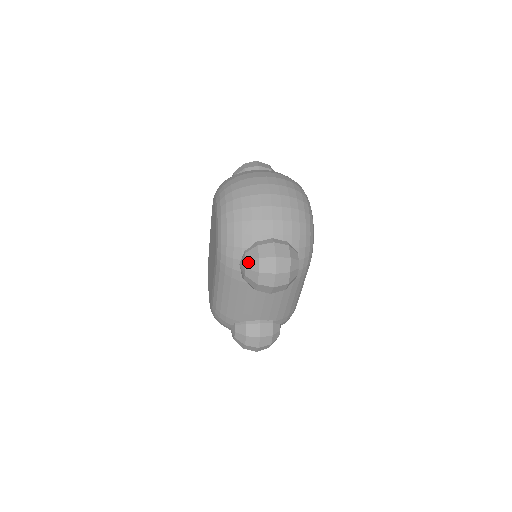
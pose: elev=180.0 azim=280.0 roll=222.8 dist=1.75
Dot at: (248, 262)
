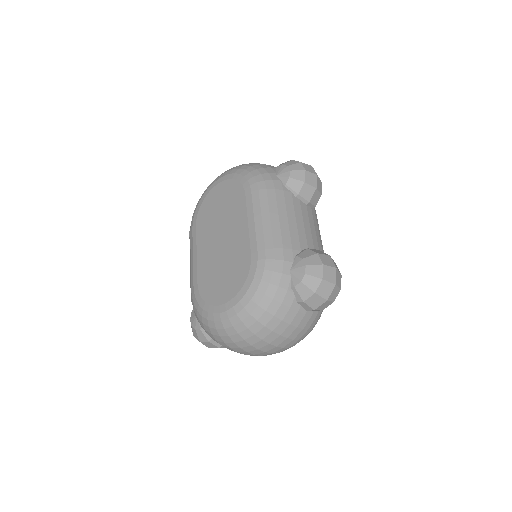
Dot at: (286, 164)
